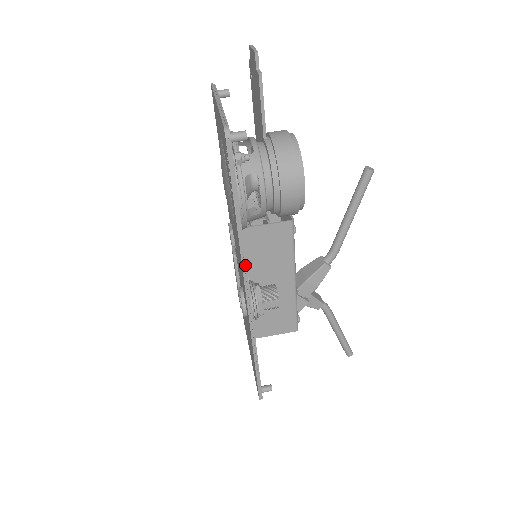
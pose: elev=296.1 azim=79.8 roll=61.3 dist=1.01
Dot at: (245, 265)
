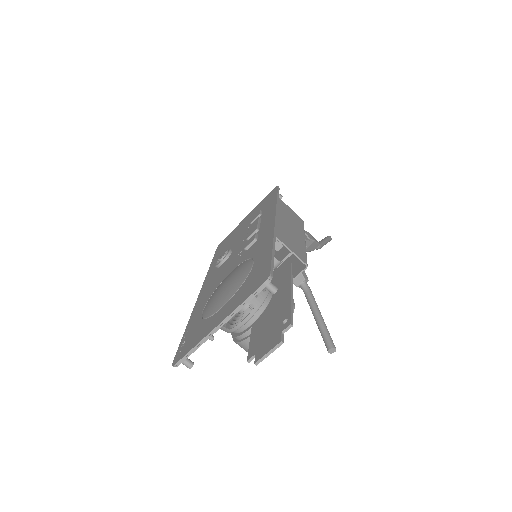
Dot at: occluded
